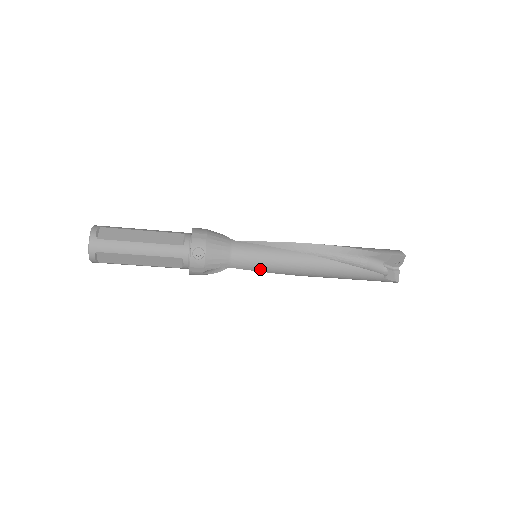
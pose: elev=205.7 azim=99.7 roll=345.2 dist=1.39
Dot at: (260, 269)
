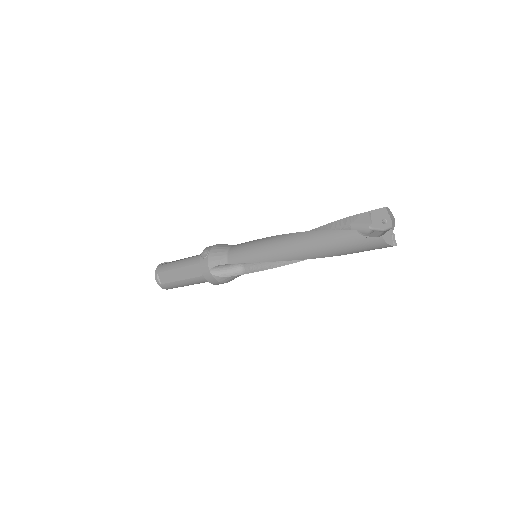
Dot at: (249, 259)
